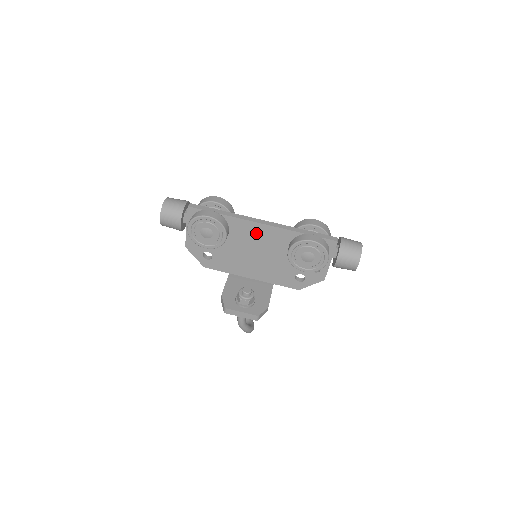
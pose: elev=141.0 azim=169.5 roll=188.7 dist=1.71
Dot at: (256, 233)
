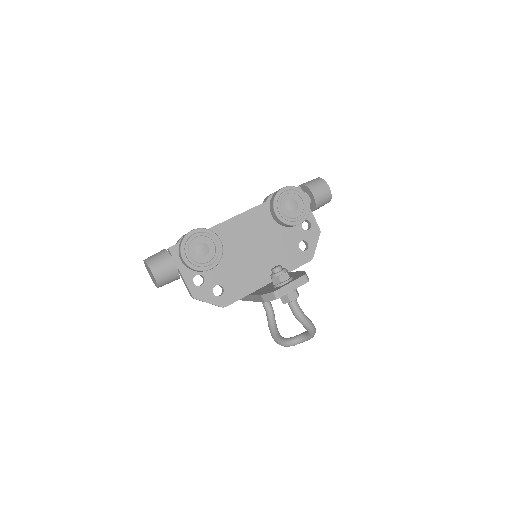
Dot at: (239, 229)
